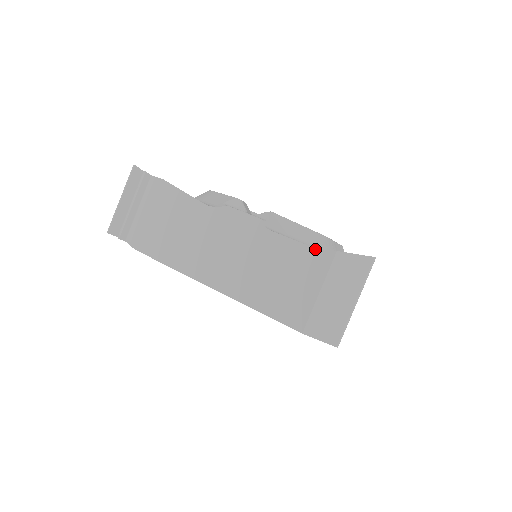
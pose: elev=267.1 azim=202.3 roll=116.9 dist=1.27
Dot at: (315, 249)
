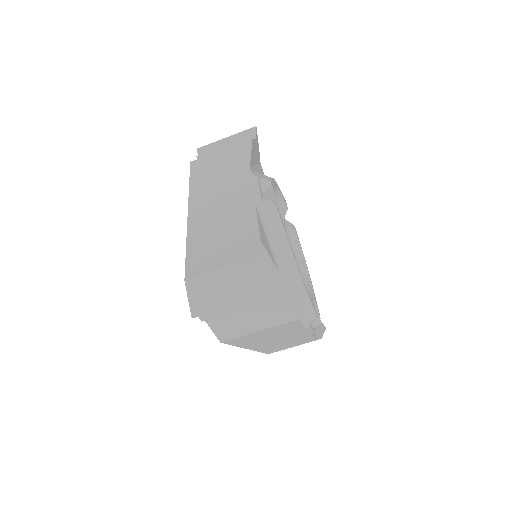
Dot at: (260, 240)
